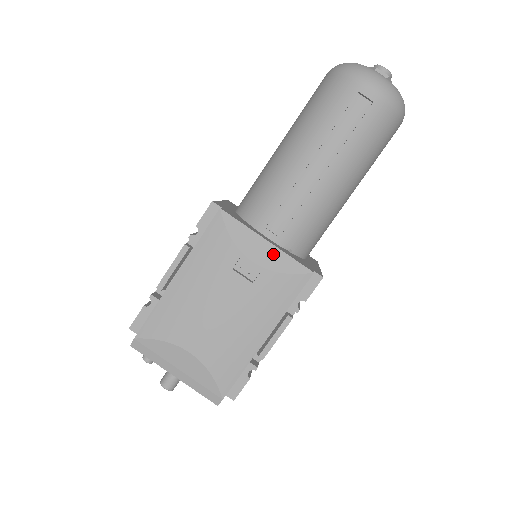
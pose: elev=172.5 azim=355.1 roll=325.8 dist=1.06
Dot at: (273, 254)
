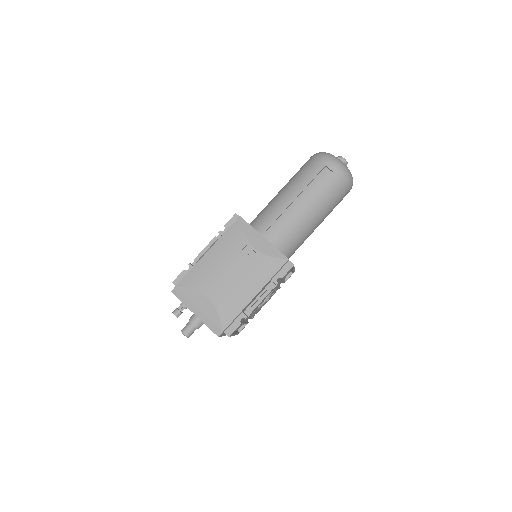
Dot at: (266, 245)
